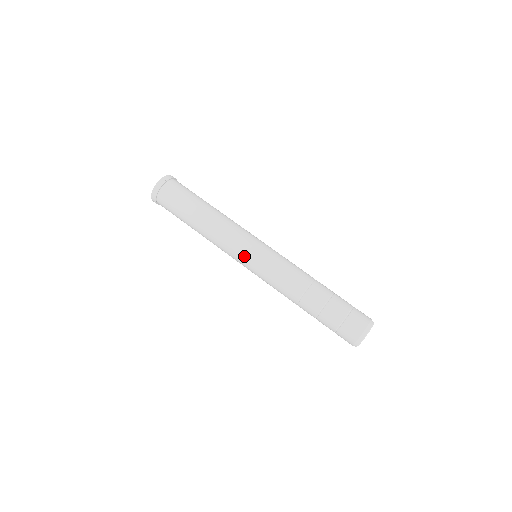
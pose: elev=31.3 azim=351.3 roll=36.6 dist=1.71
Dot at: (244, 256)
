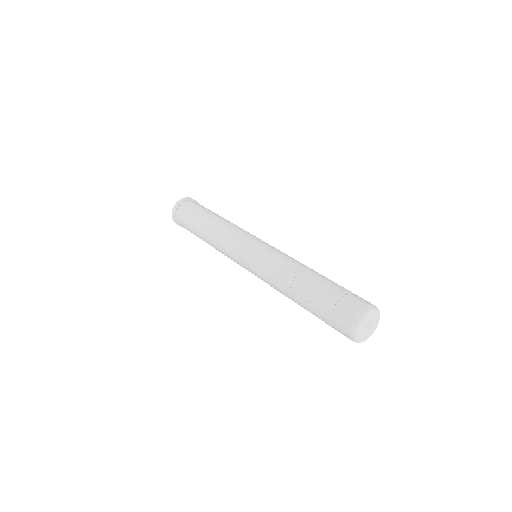
Dot at: (238, 257)
